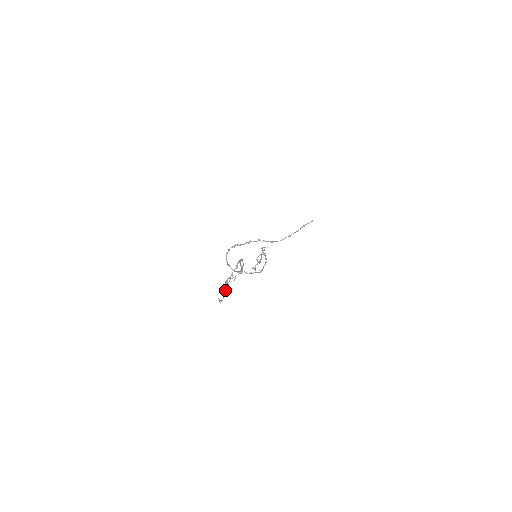
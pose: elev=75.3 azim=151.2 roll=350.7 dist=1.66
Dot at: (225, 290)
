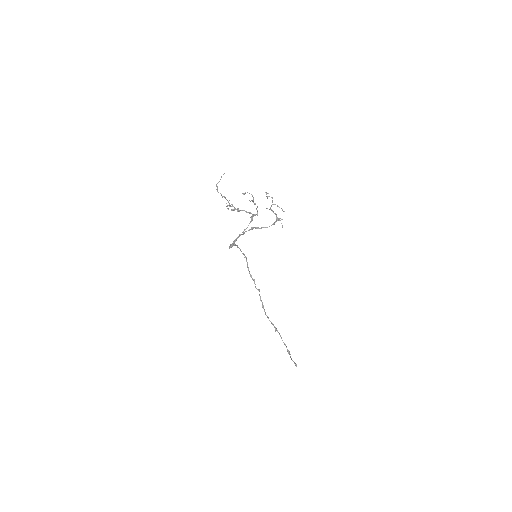
Dot at: occluded
